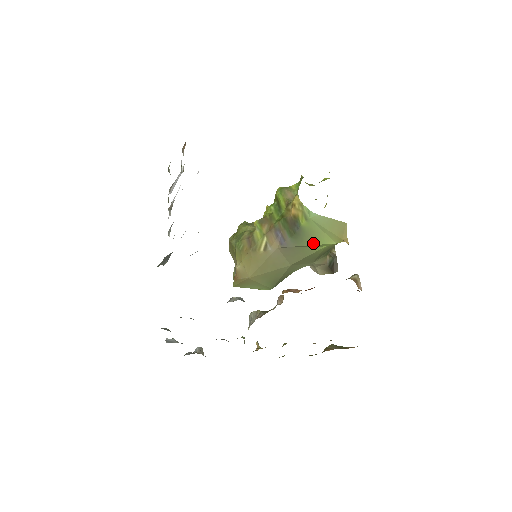
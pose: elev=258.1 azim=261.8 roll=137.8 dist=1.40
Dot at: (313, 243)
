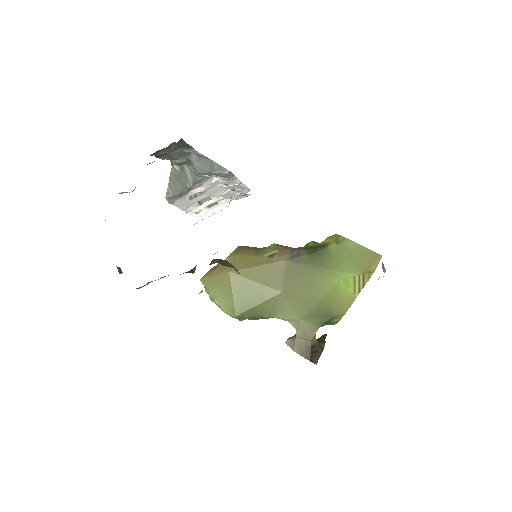
Dot at: (330, 267)
